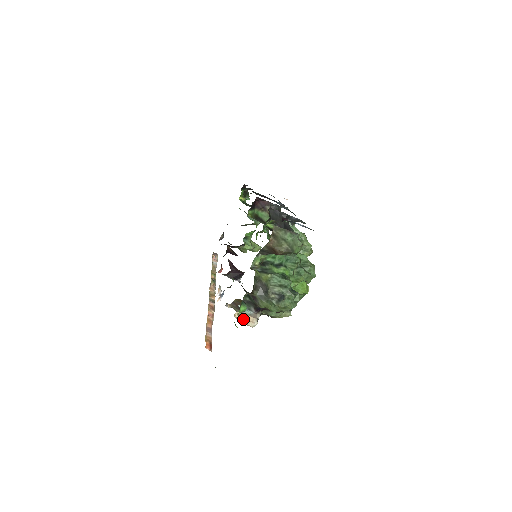
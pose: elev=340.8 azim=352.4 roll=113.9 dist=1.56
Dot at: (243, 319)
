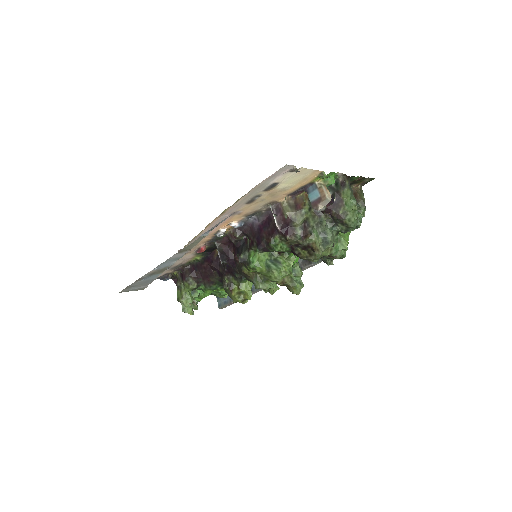
Dot at: (325, 187)
